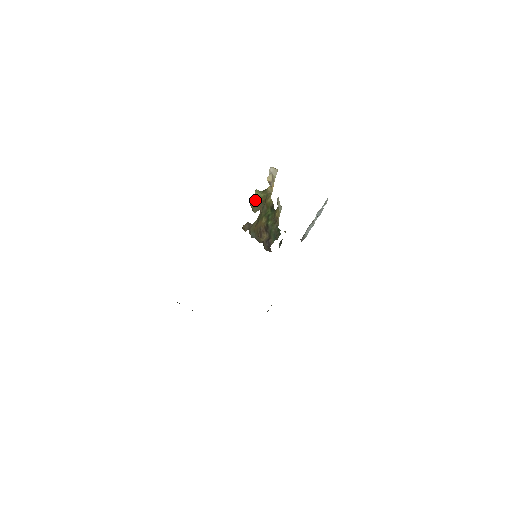
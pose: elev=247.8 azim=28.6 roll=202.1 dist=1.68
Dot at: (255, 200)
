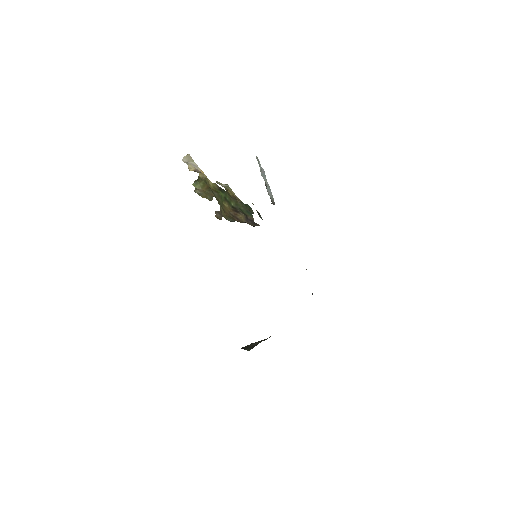
Dot at: (201, 192)
